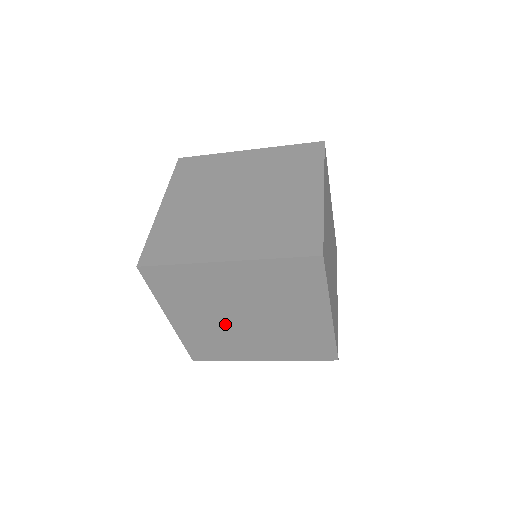
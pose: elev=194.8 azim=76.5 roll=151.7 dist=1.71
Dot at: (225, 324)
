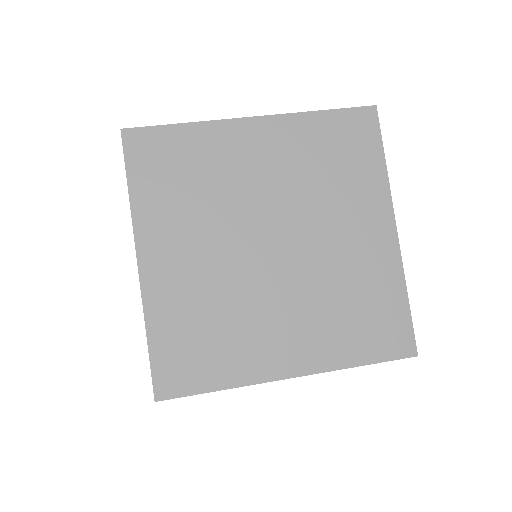
Dot at: occluded
